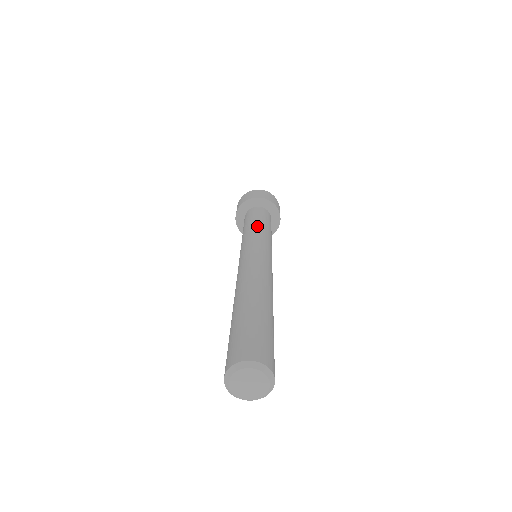
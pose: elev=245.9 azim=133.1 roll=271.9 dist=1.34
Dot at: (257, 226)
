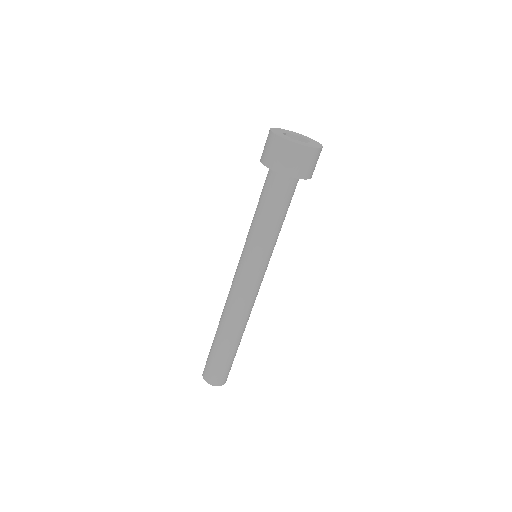
Dot at: (259, 228)
